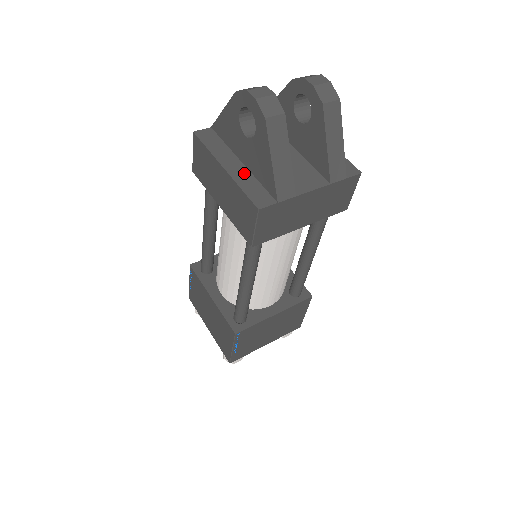
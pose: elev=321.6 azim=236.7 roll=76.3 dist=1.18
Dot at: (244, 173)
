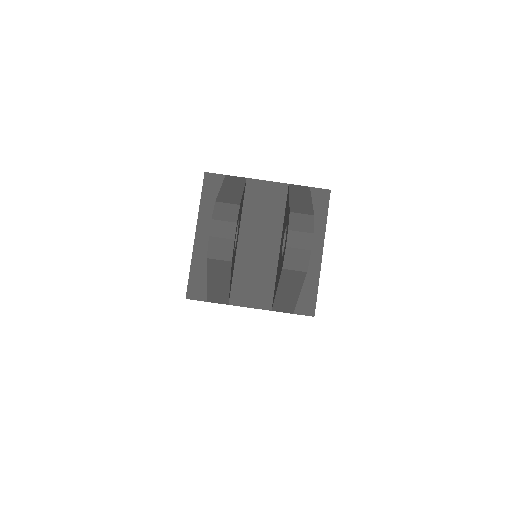
Dot at: occluded
